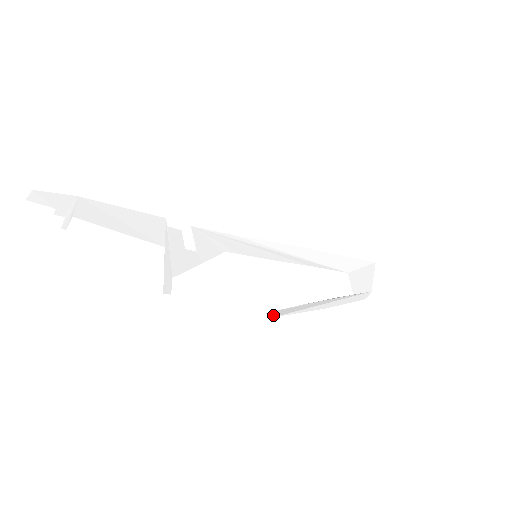
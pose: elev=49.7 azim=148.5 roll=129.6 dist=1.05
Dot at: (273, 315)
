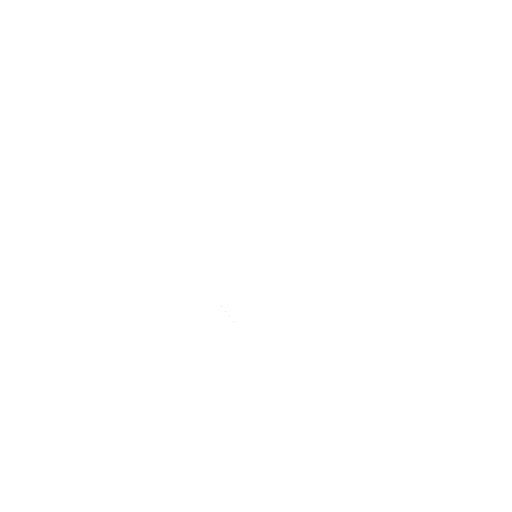
Dot at: (284, 287)
